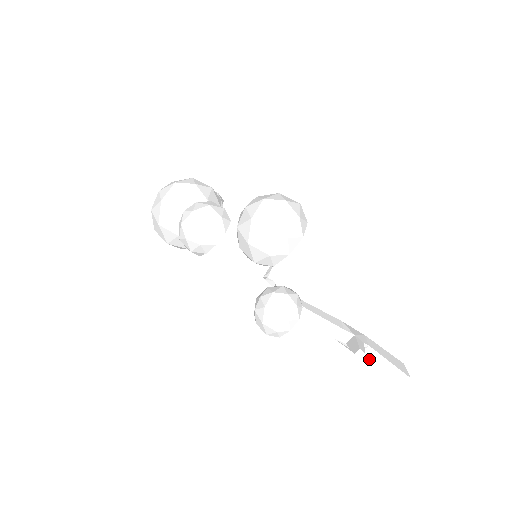
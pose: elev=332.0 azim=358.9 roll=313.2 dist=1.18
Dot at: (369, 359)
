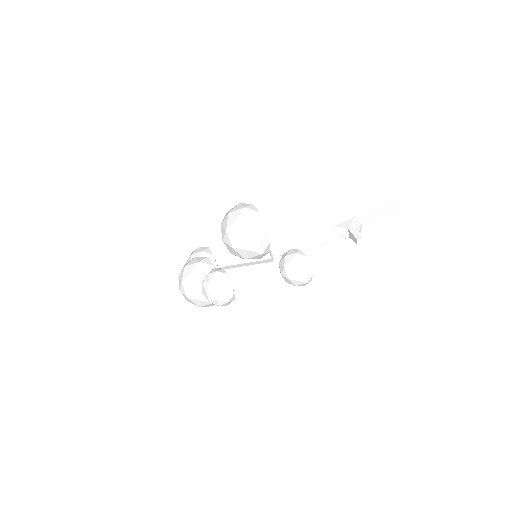
Dot at: (370, 226)
